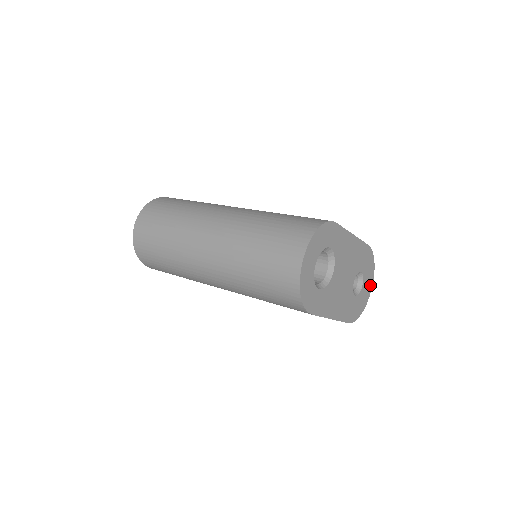
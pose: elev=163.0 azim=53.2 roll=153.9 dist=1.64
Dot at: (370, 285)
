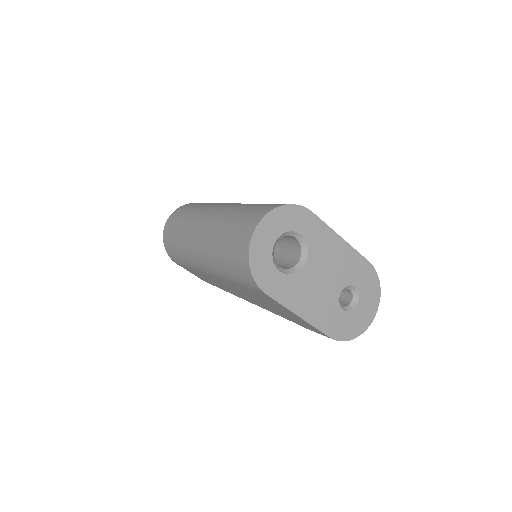
Dot at: (372, 311)
